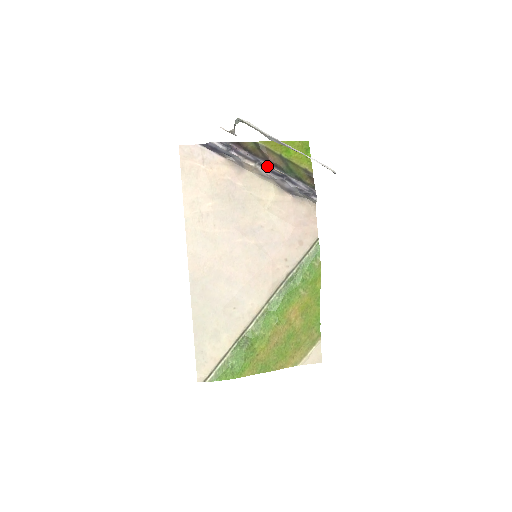
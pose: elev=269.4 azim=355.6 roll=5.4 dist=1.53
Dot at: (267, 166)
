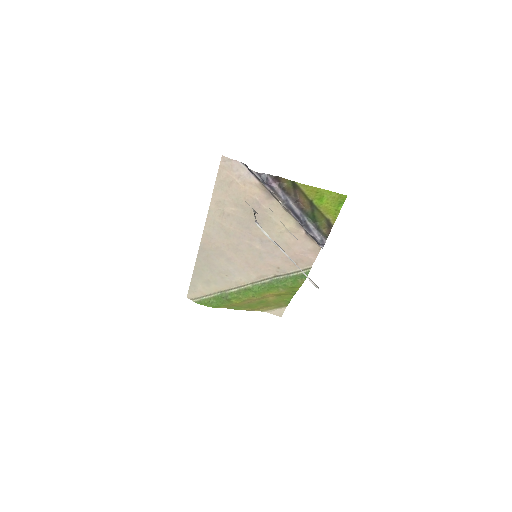
Dot at: (283, 225)
